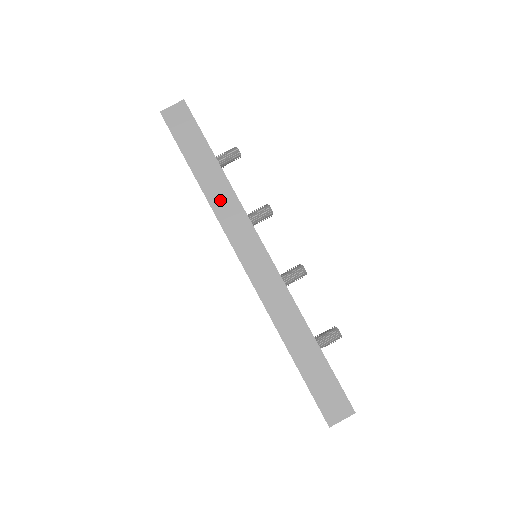
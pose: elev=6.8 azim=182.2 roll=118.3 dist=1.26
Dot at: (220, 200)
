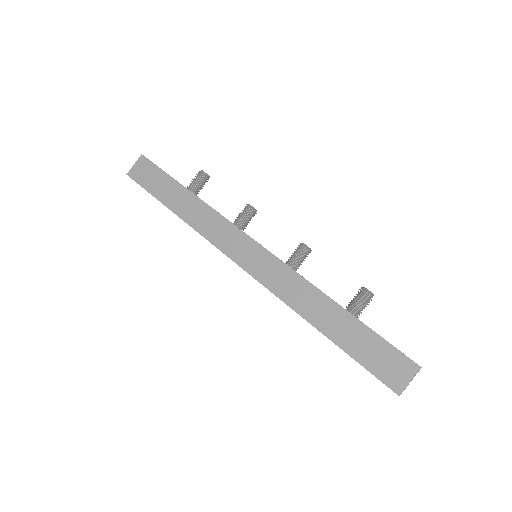
Dot at: (200, 220)
